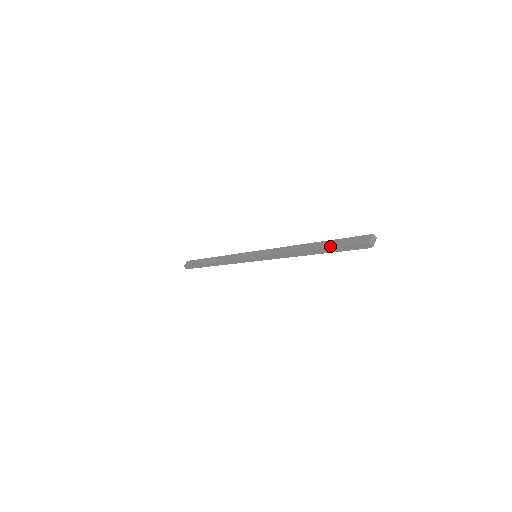
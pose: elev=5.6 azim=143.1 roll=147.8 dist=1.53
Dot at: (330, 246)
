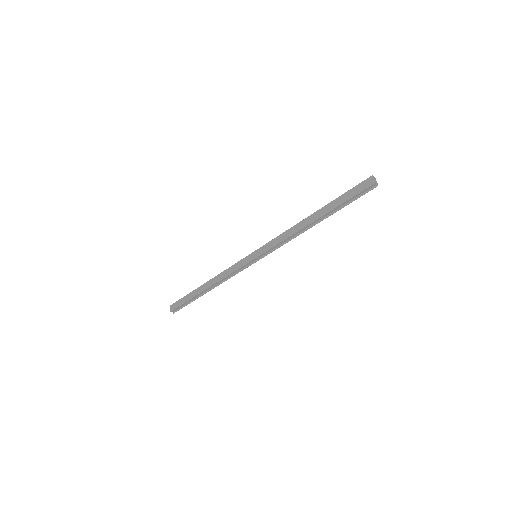
Dot at: (336, 205)
